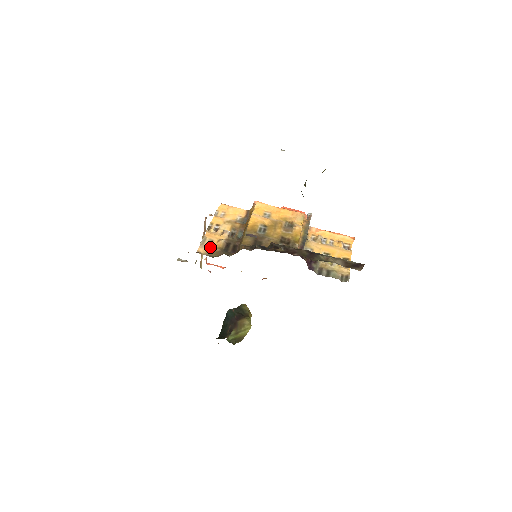
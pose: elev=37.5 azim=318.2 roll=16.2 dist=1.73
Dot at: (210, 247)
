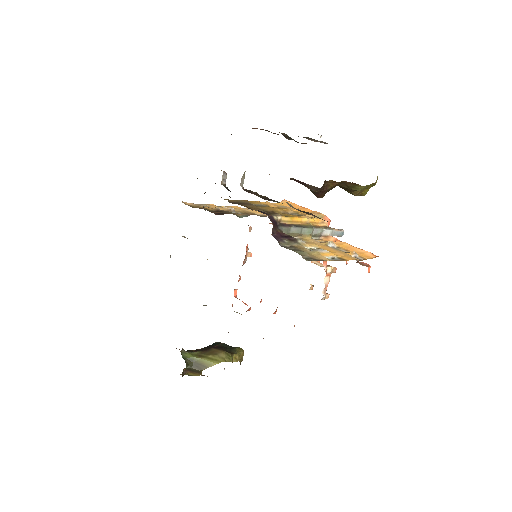
Dot at: (199, 205)
